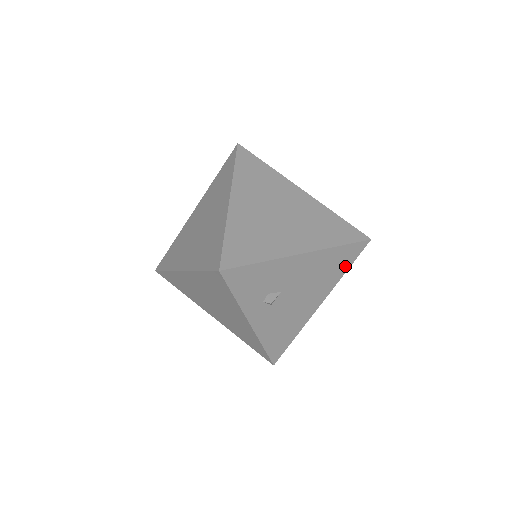
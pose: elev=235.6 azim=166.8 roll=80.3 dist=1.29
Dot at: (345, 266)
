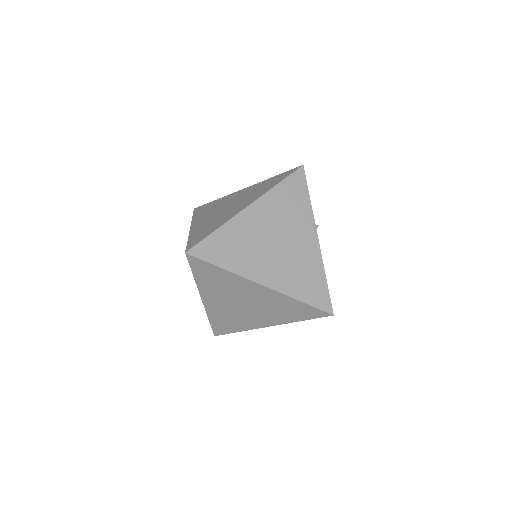
Dot at: occluded
